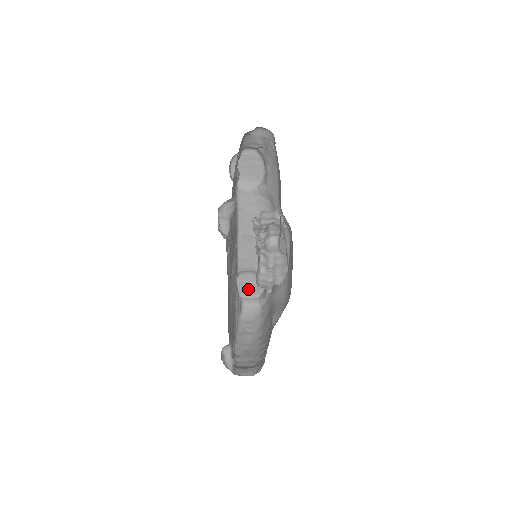
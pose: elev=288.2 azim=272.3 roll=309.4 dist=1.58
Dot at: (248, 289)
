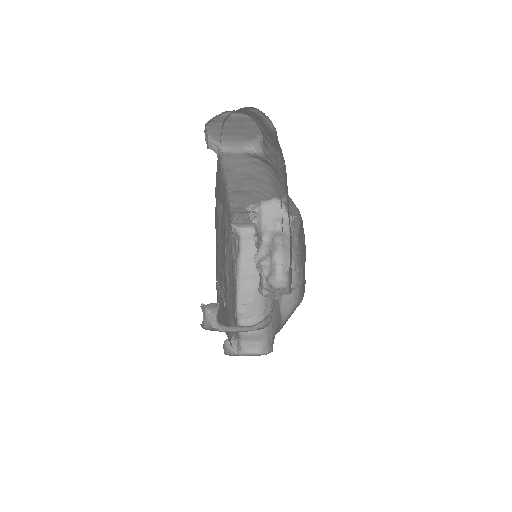
Dot at: (246, 222)
